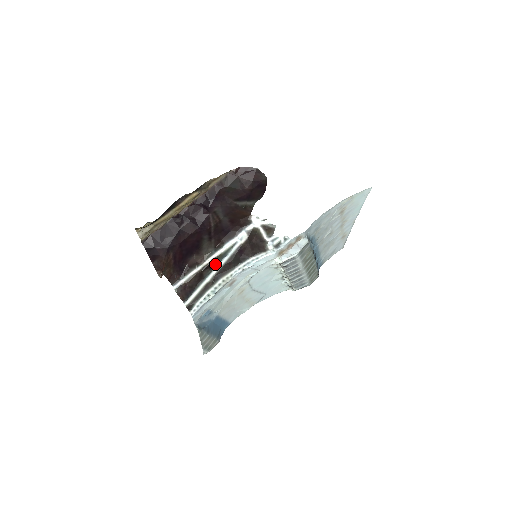
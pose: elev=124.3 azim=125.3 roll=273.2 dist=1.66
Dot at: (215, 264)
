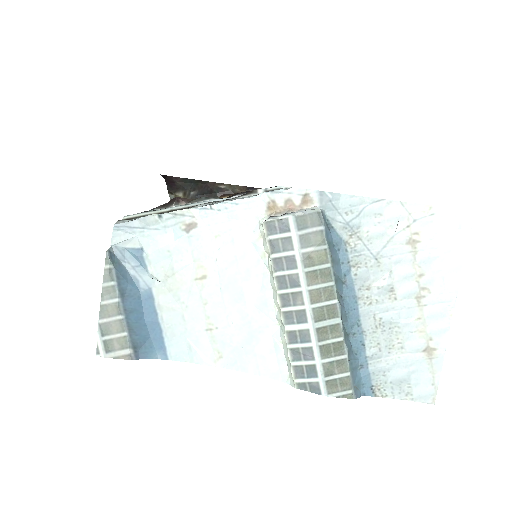
Dot at: (192, 204)
